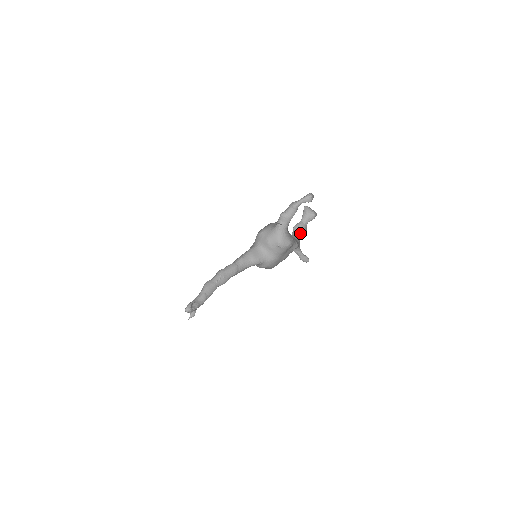
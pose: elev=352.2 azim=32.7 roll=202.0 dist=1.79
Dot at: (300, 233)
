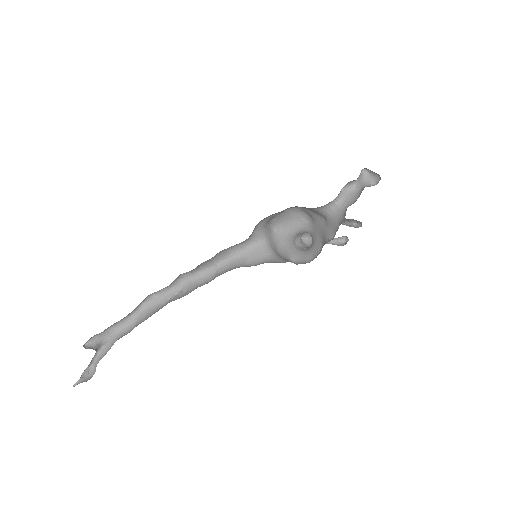
Dot at: (349, 201)
